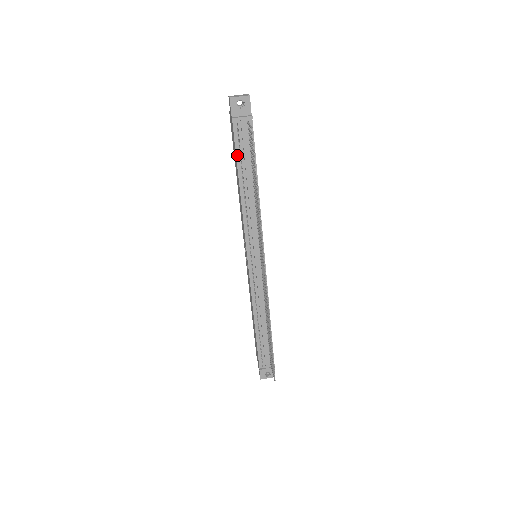
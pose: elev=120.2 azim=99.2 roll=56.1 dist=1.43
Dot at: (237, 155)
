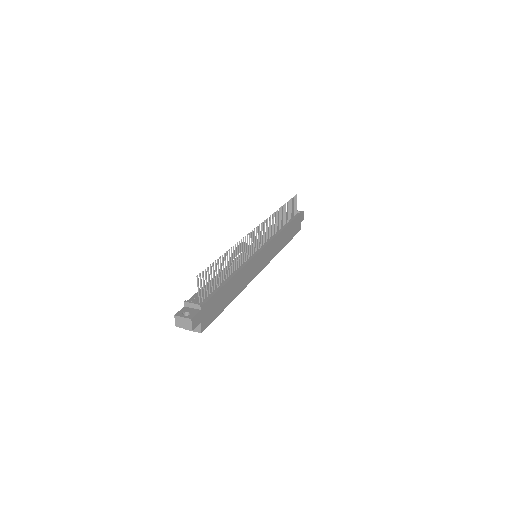
Dot at: occluded
